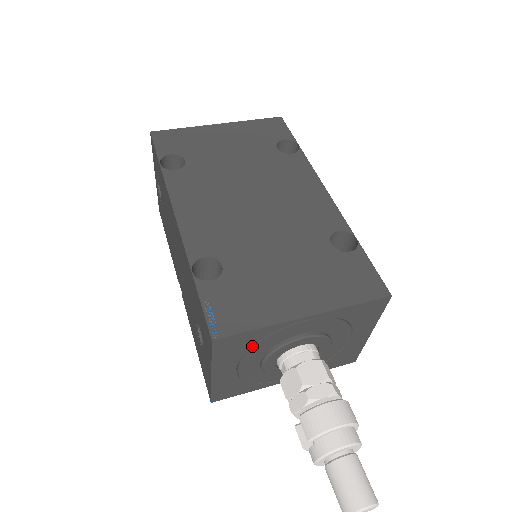
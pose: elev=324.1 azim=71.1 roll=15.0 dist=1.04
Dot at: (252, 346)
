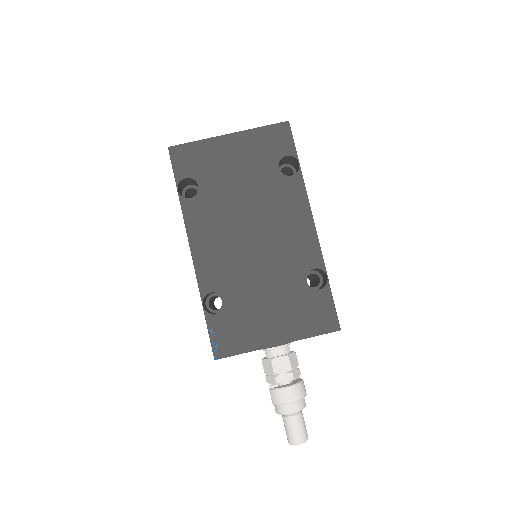
Dot at: occluded
